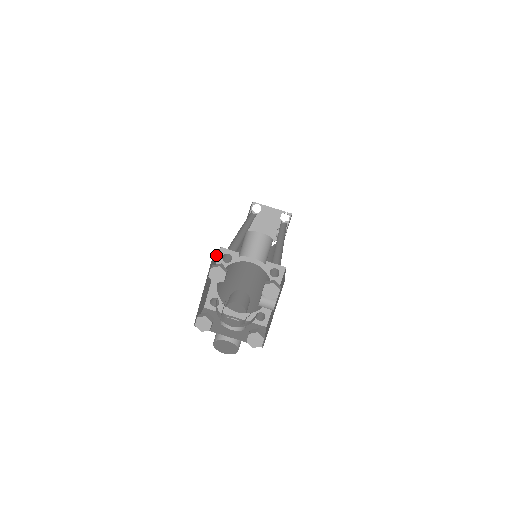
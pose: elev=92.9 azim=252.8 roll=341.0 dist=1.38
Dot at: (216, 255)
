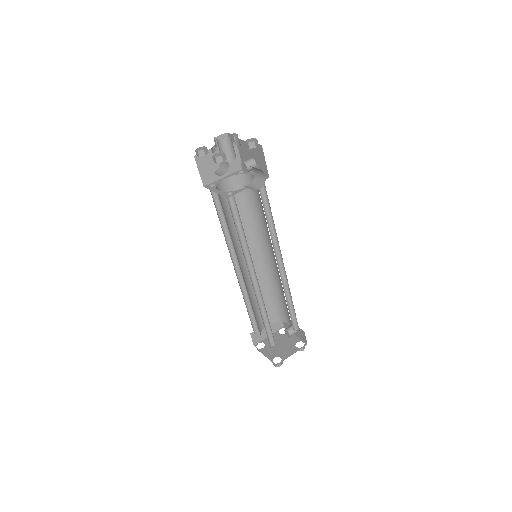
Dot at: (201, 177)
